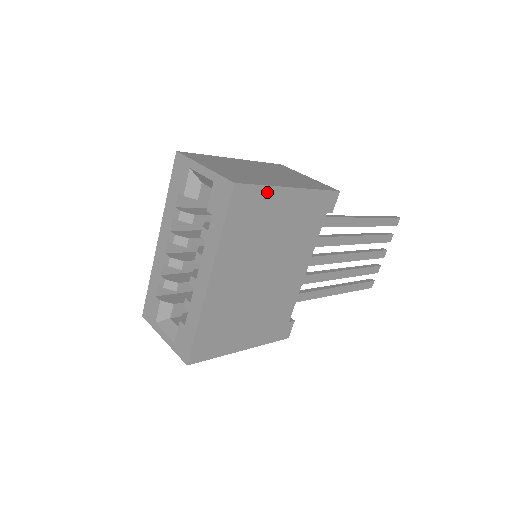
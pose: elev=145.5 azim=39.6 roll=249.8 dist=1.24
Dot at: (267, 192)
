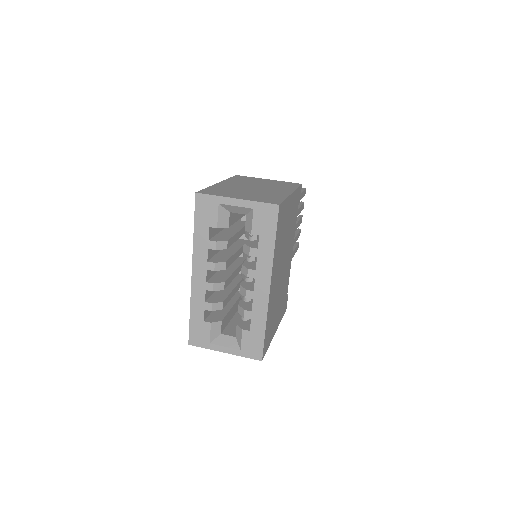
Dot at: (286, 203)
